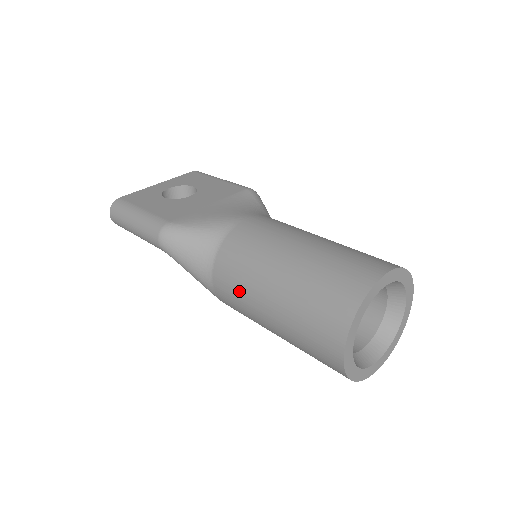
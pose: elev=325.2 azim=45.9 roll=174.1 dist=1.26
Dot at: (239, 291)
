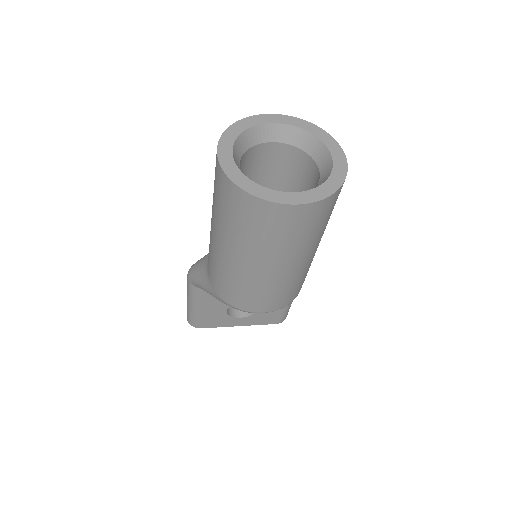
Dot at: occluded
